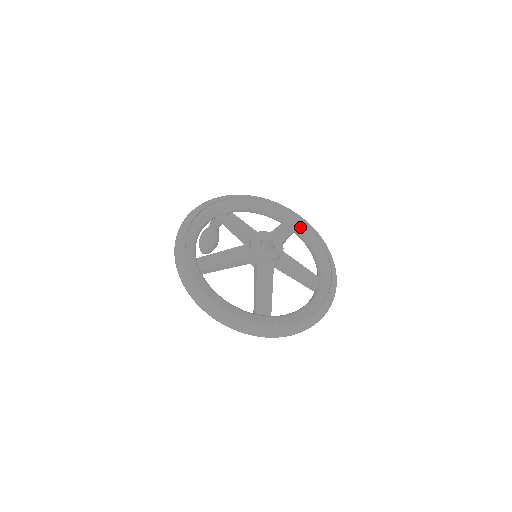
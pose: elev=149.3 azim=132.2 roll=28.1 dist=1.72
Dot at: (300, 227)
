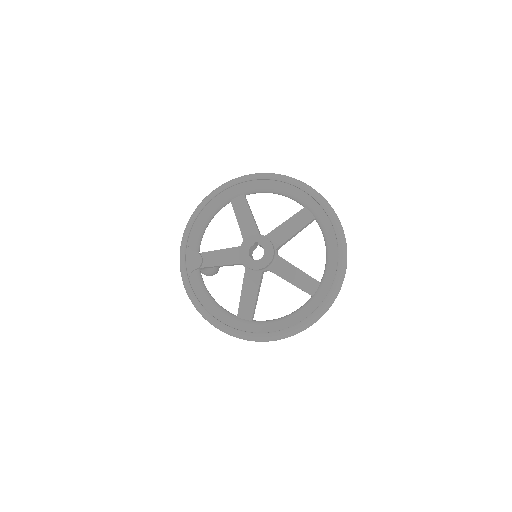
Dot at: (244, 190)
